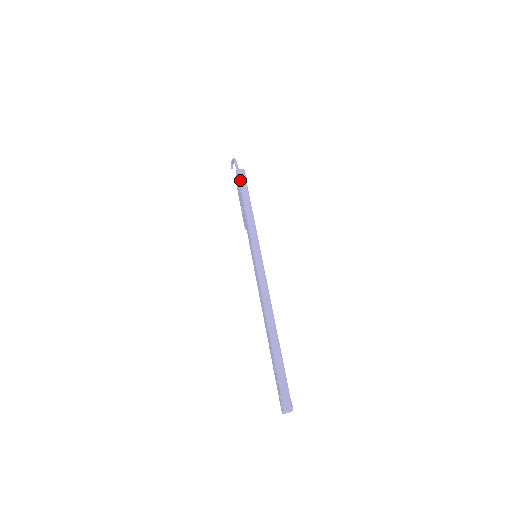
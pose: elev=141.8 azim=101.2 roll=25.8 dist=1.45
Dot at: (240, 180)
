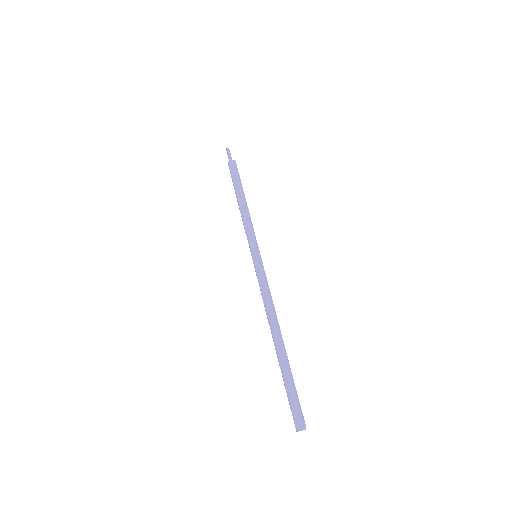
Dot at: (231, 173)
